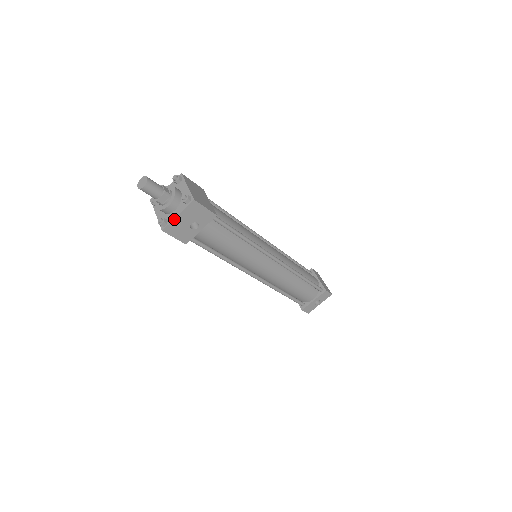
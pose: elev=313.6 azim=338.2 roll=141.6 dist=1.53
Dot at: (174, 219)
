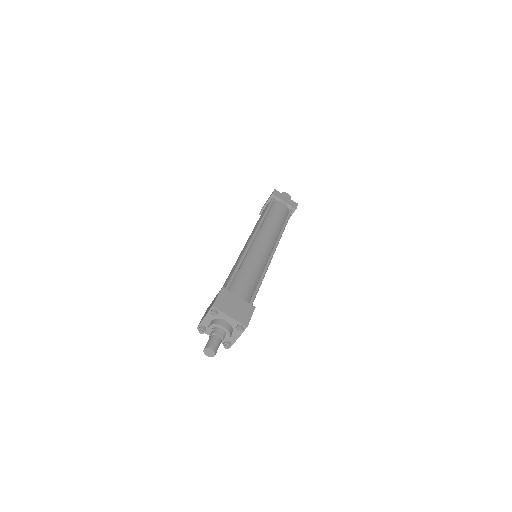
Dot at: occluded
